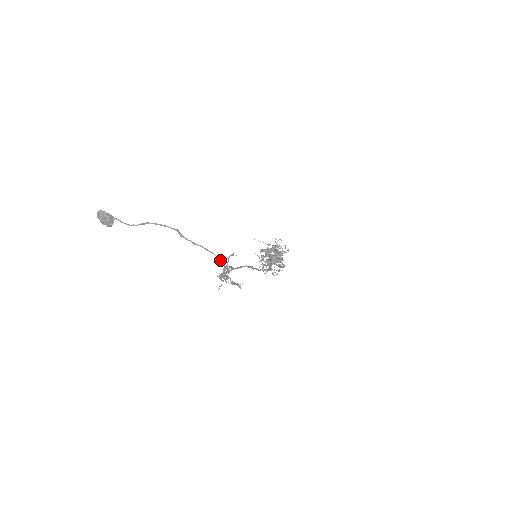
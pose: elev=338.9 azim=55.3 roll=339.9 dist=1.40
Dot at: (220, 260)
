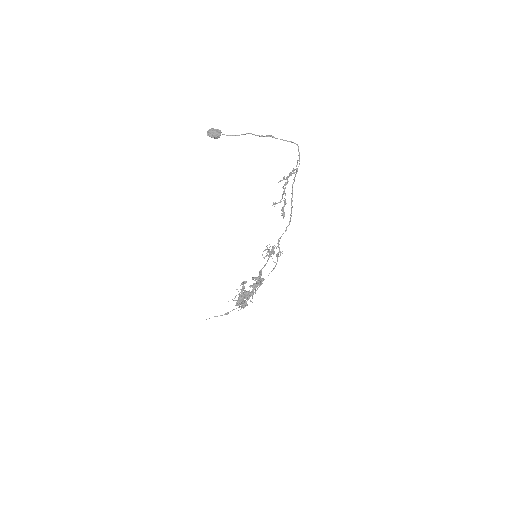
Dot at: (298, 147)
